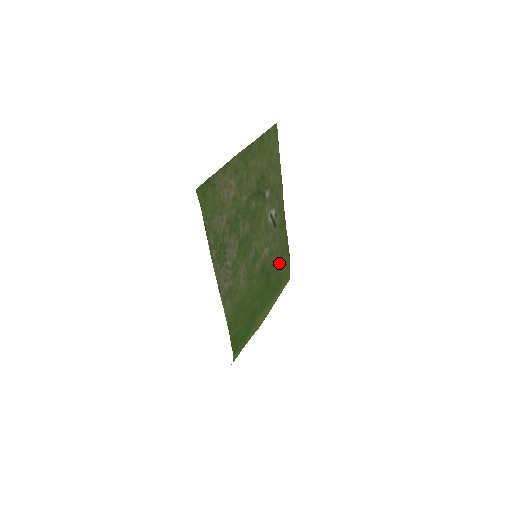
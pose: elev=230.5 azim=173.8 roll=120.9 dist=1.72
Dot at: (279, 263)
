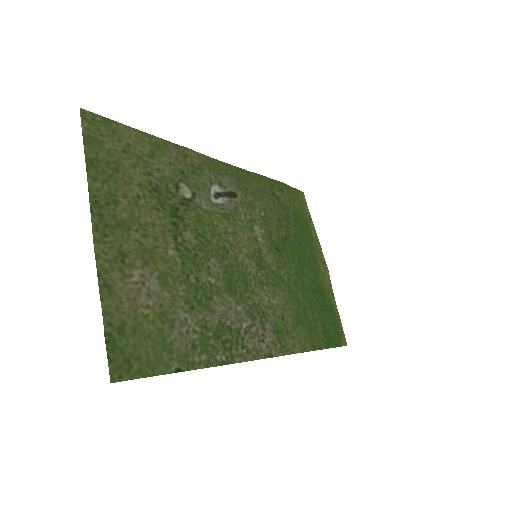
Dot at: (280, 209)
